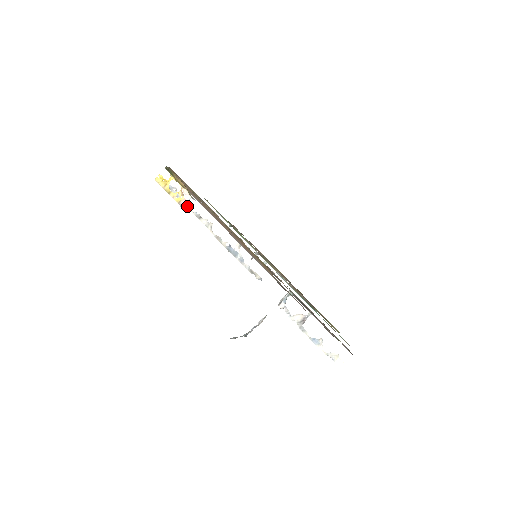
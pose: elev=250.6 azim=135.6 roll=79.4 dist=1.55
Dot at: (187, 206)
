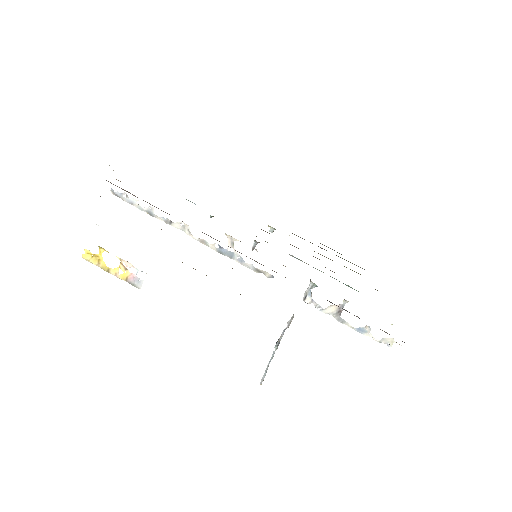
Dot at: (138, 282)
